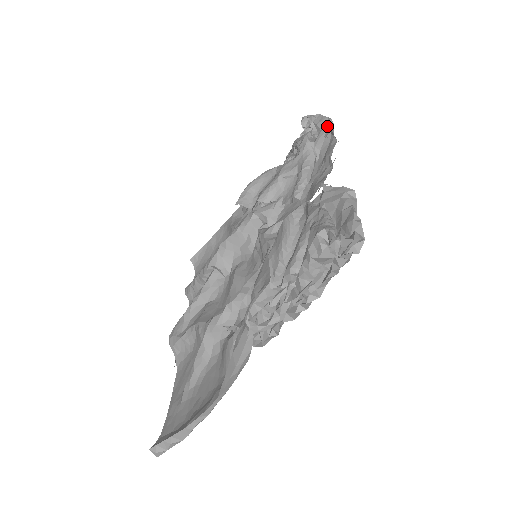
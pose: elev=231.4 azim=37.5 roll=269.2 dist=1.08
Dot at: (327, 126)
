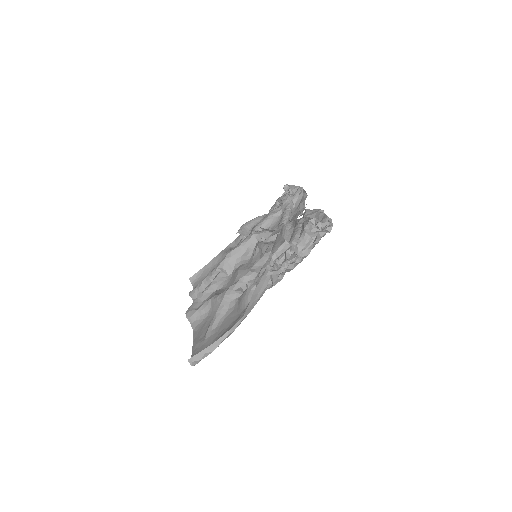
Dot at: (301, 189)
